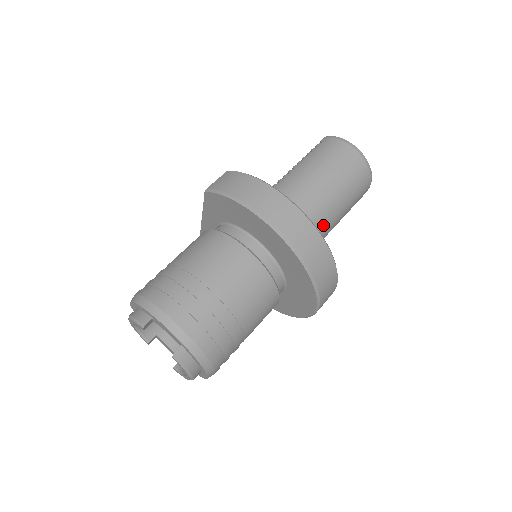
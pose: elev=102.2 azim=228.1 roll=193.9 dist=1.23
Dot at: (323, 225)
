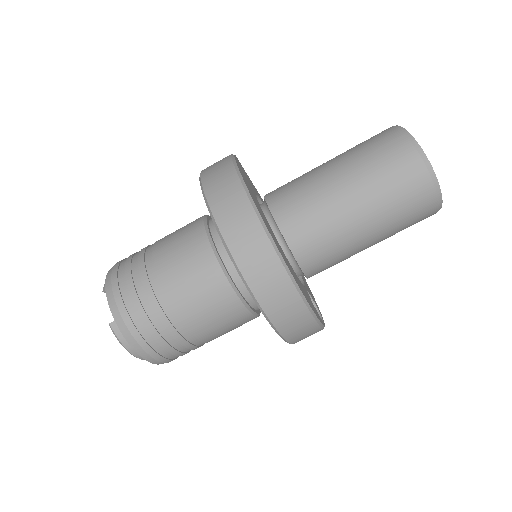
Dot at: (330, 236)
